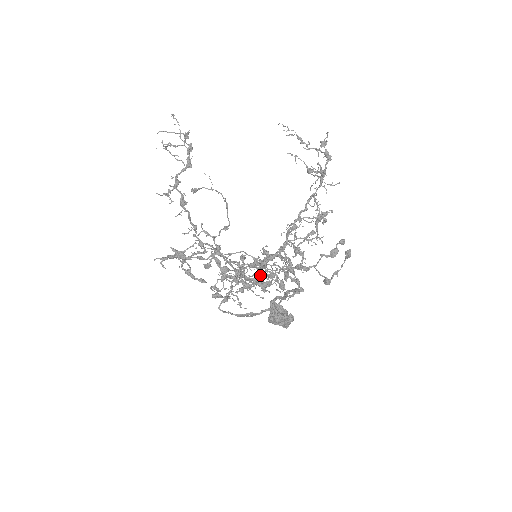
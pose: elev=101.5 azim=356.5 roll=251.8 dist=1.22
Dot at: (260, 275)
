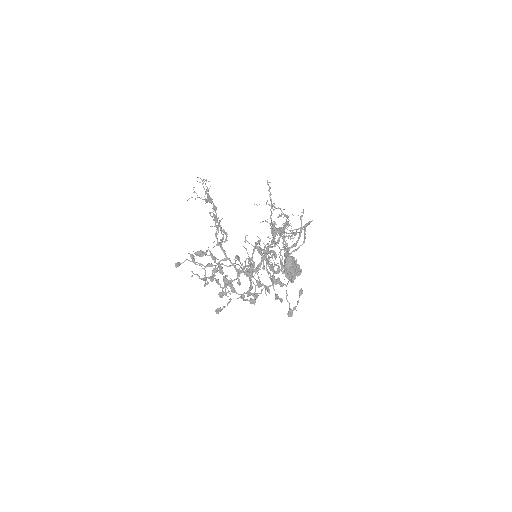
Dot at: occluded
